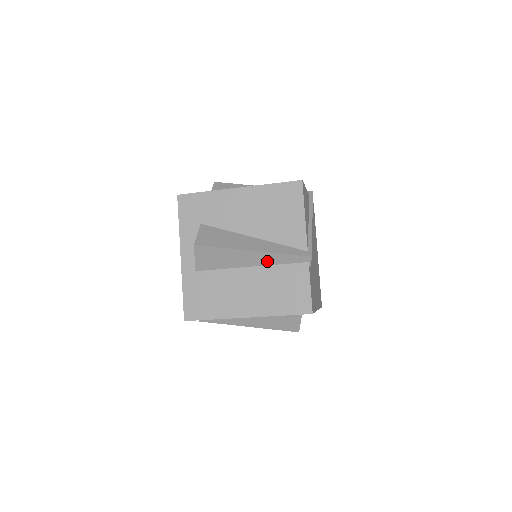
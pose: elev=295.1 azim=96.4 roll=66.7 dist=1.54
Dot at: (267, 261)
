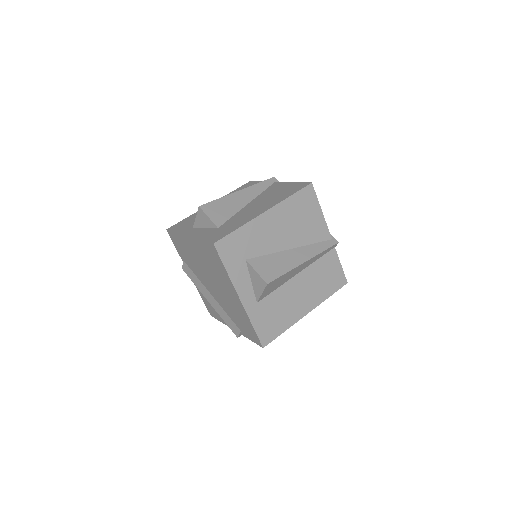
Dot at: (310, 263)
